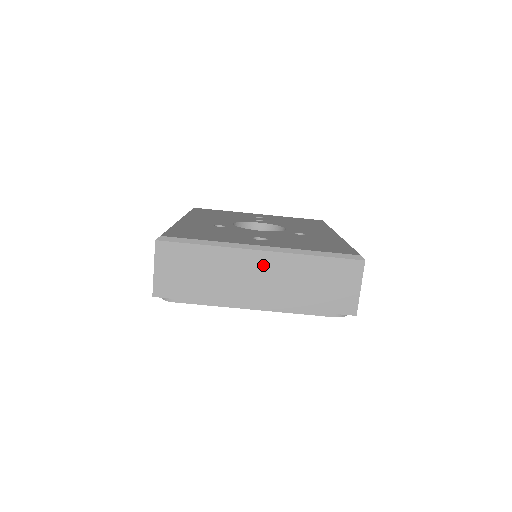
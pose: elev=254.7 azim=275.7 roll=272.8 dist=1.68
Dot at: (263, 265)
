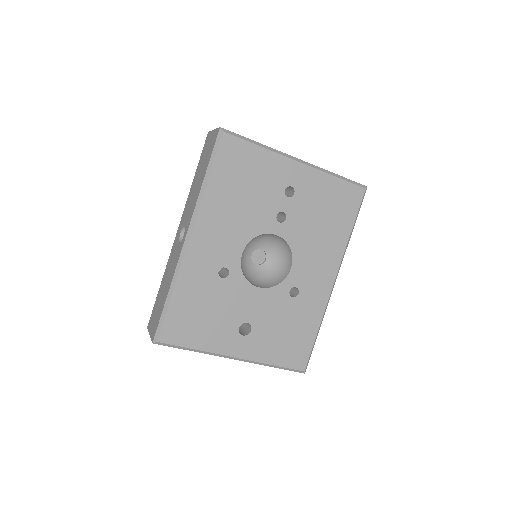
Dot at: occluded
